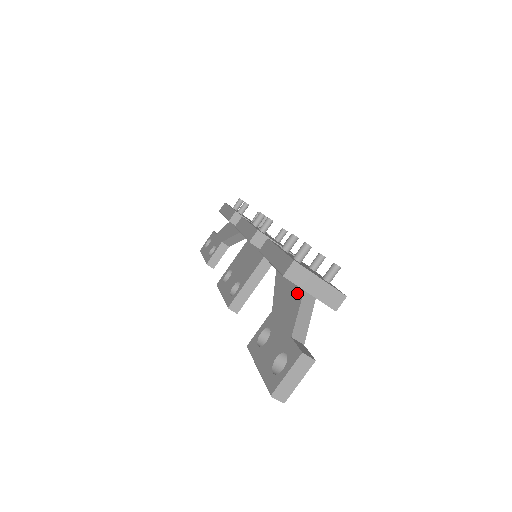
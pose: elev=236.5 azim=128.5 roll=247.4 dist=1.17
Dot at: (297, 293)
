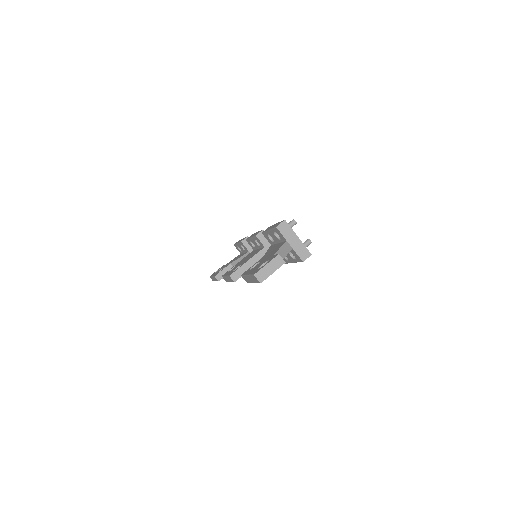
Dot at: (282, 243)
